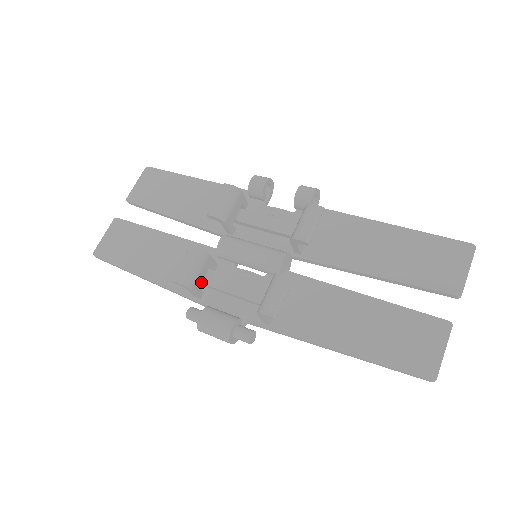
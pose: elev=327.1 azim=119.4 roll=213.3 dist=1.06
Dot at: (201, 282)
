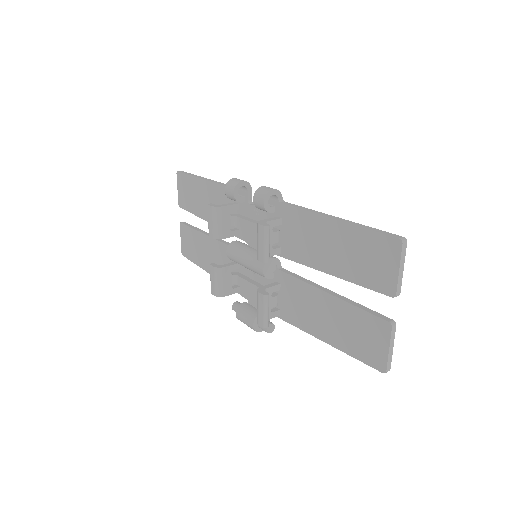
Dot at: (231, 285)
